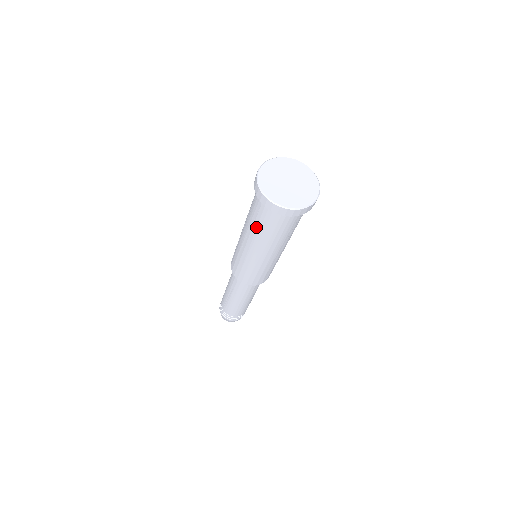
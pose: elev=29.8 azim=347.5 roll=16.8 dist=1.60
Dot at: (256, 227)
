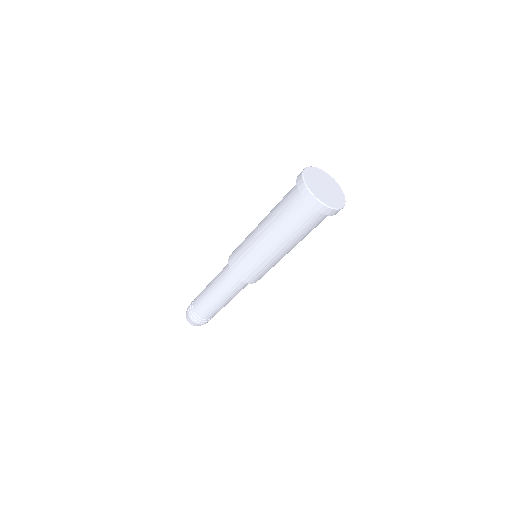
Dot at: (288, 227)
